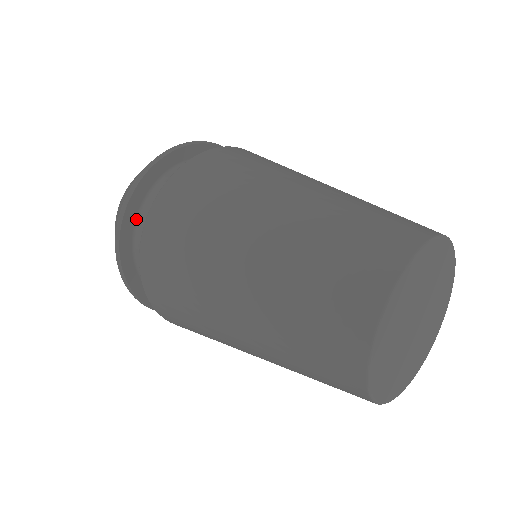
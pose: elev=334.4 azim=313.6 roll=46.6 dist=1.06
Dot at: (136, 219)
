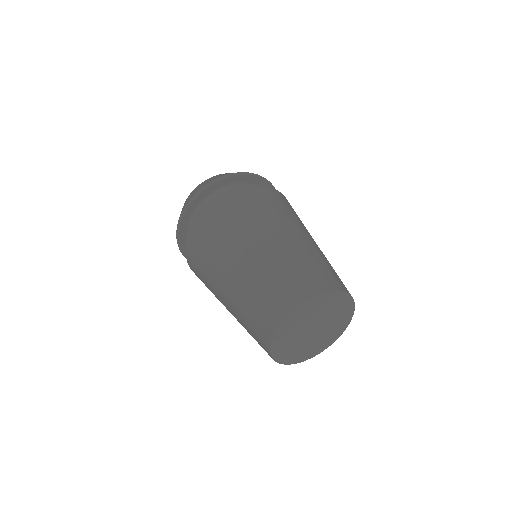
Dot at: occluded
